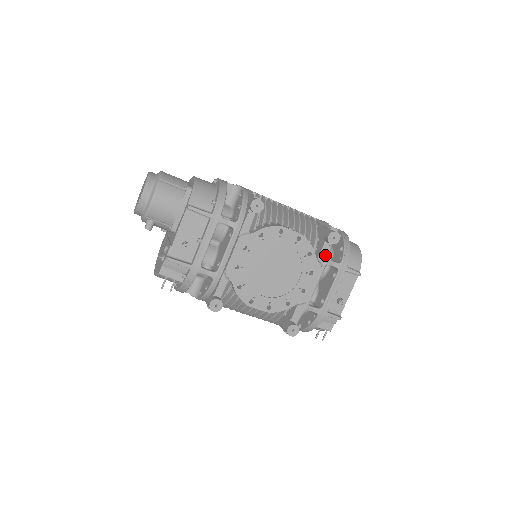
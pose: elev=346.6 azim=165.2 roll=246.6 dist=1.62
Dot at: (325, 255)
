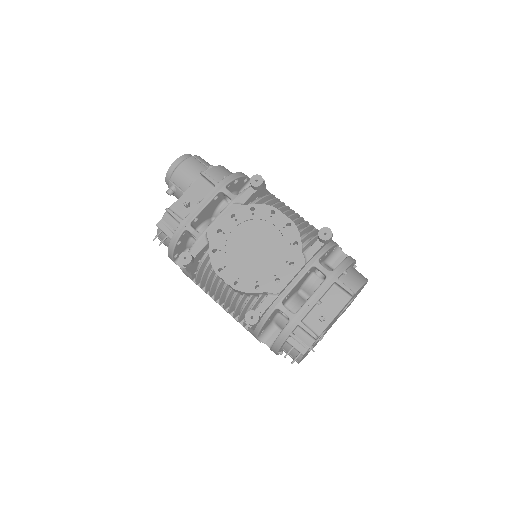
Dot at: (313, 252)
